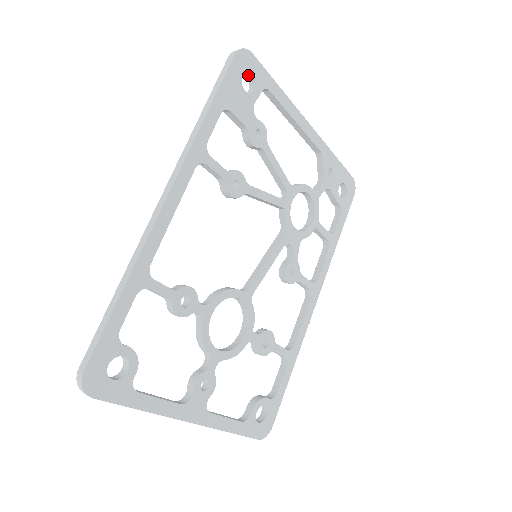
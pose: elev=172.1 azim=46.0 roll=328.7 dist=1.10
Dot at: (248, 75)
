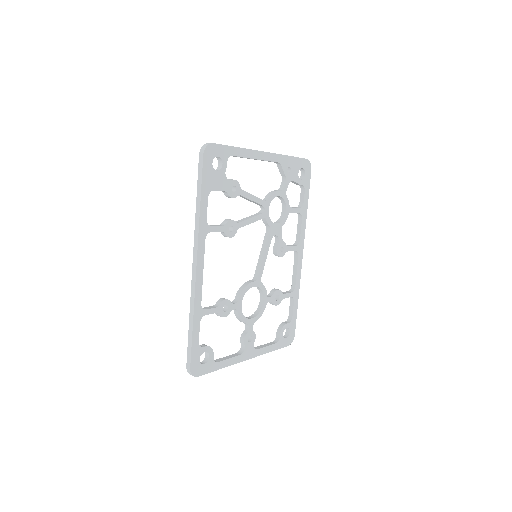
Dot at: (215, 156)
